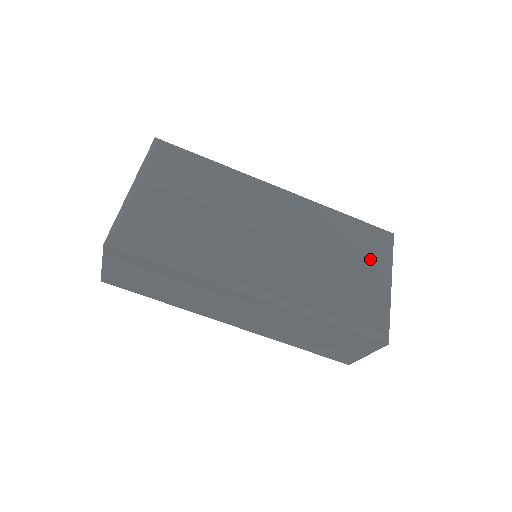
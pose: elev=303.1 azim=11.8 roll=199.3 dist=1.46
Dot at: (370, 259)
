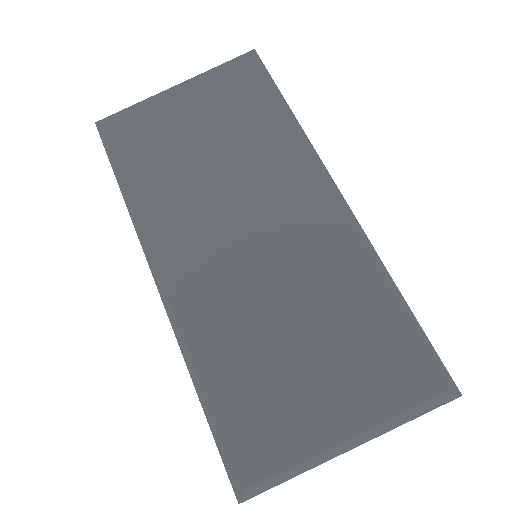
Dot at: (353, 383)
